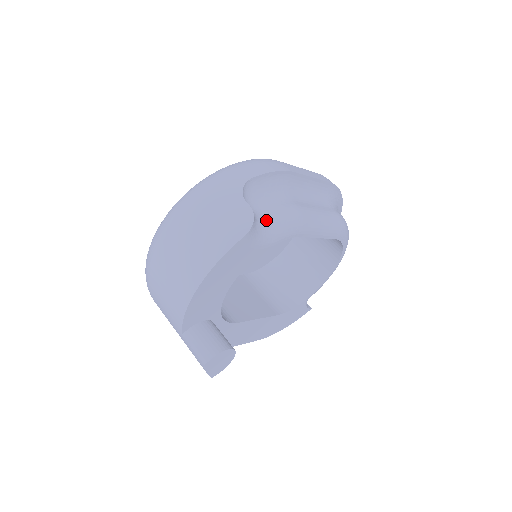
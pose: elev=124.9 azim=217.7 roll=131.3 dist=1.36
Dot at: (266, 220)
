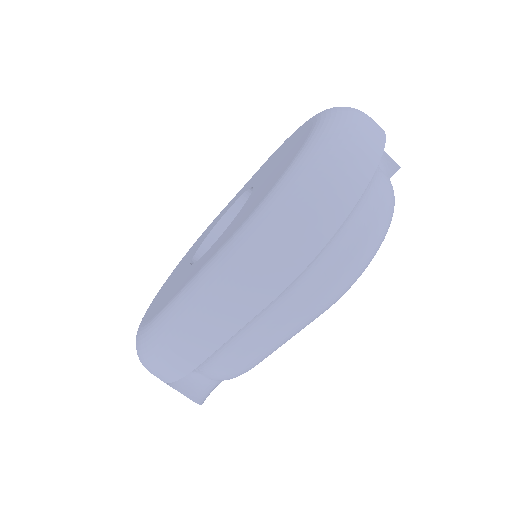
Dot at: (212, 381)
